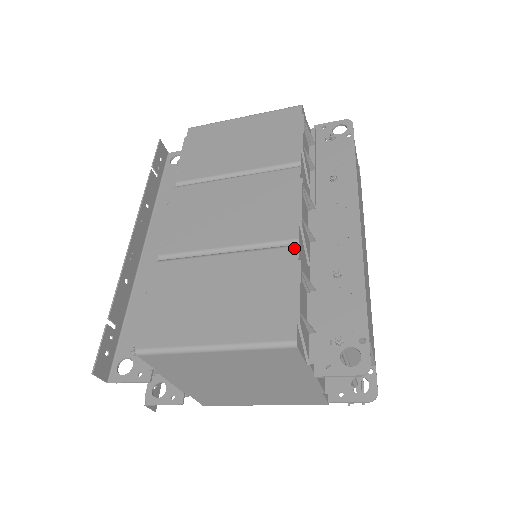
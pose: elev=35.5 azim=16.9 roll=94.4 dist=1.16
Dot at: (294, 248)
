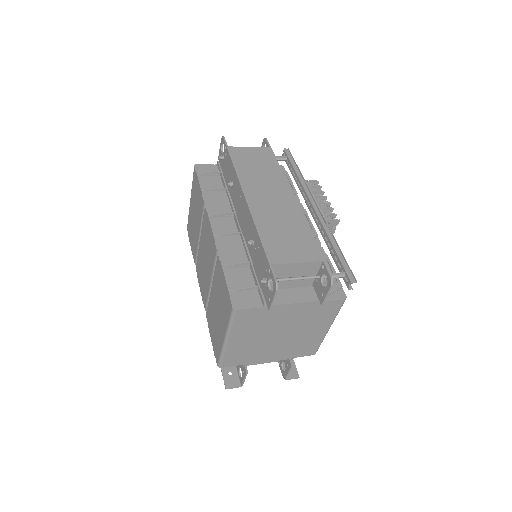
Dot at: (218, 257)
